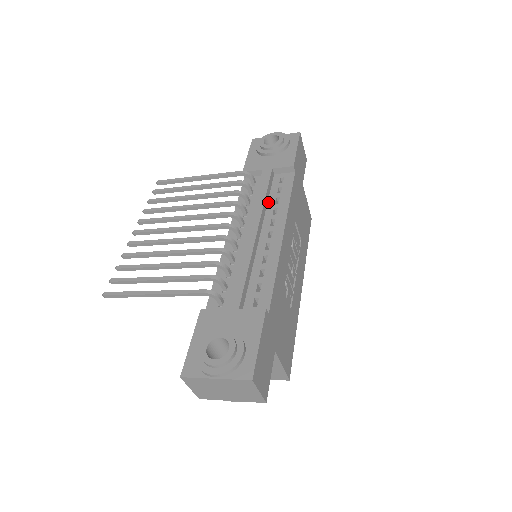
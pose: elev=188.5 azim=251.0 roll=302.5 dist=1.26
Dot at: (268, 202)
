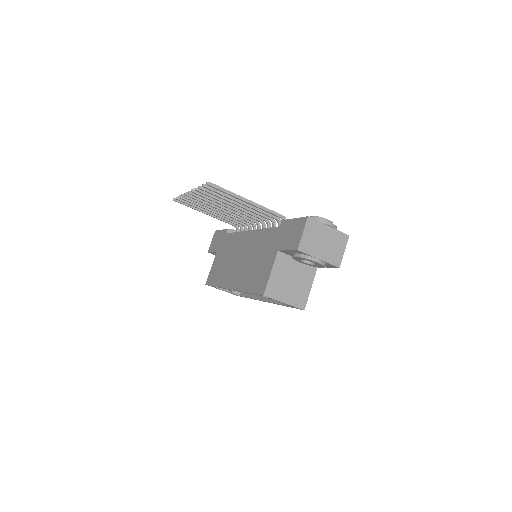
Dot at: occluded
